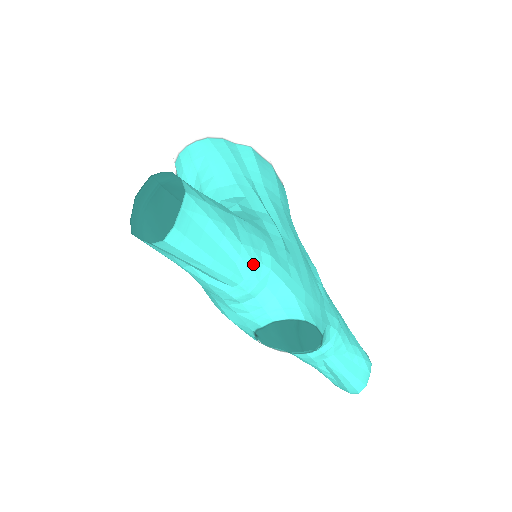
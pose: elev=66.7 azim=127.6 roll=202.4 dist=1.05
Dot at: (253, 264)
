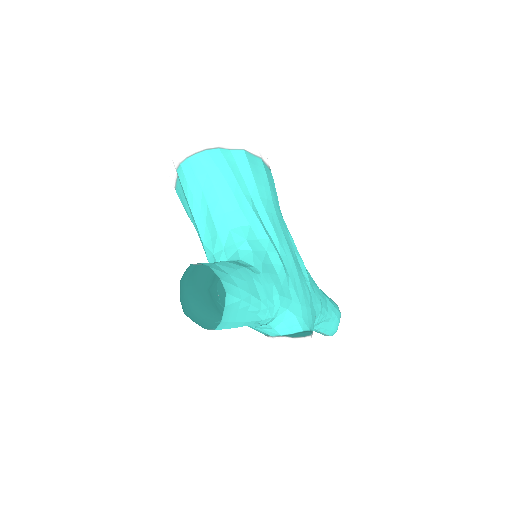
Dot at: (269, 310)
